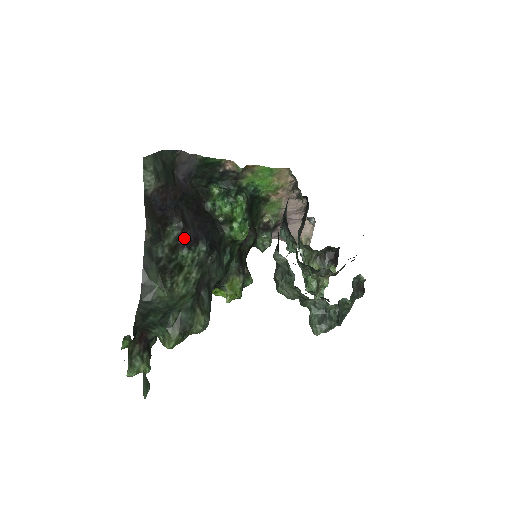
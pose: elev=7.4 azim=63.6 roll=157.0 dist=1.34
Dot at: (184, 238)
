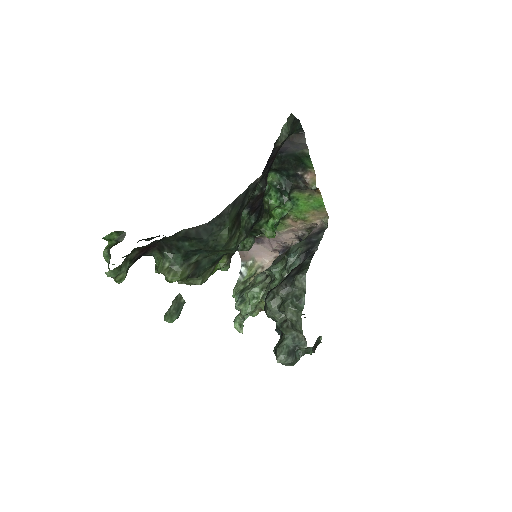
Dot at: (255, 201)
